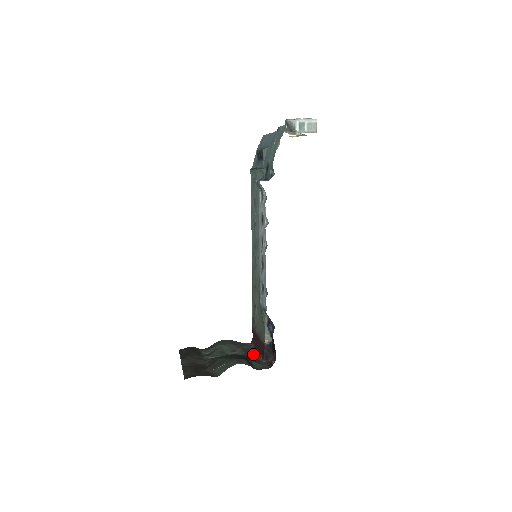
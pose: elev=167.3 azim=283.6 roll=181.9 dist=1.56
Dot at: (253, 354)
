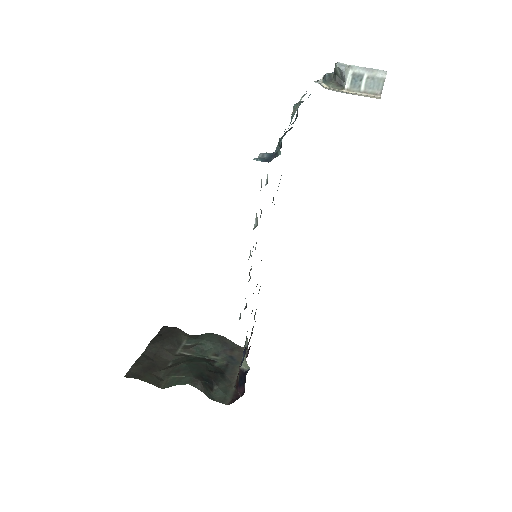
Dot at: (233, 370)
